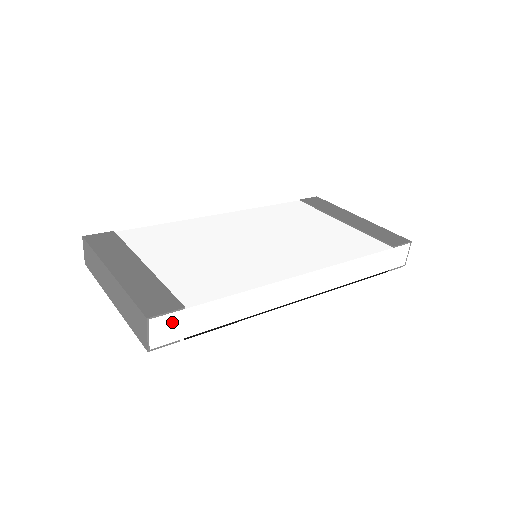
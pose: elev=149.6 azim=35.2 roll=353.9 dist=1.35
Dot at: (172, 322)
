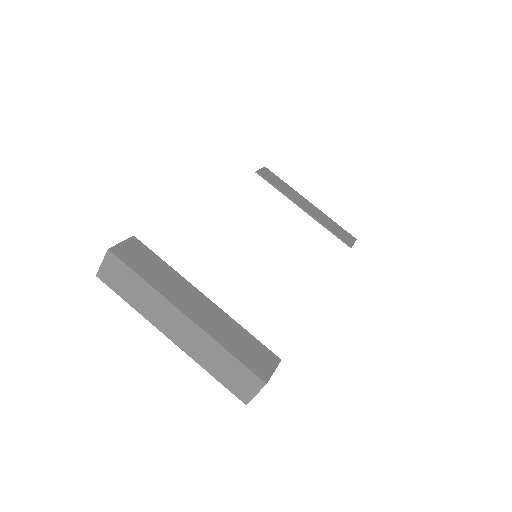
Dot at: occluded
